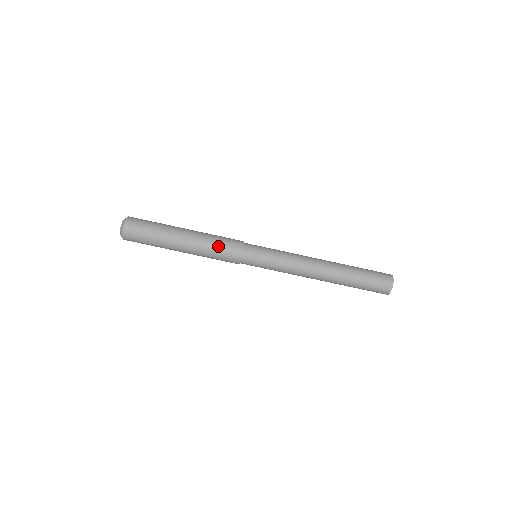
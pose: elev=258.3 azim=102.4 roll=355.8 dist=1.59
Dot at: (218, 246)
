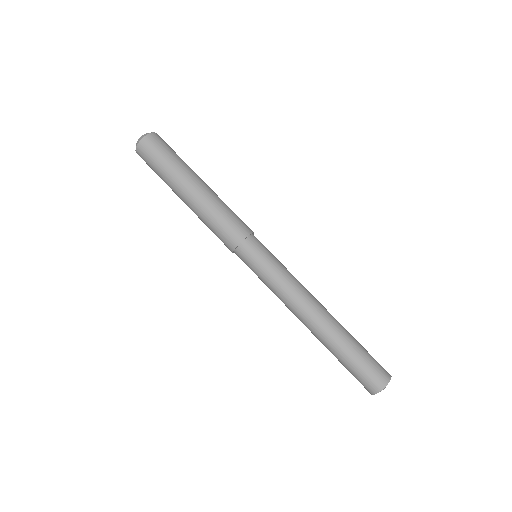
Dot at: (226, 215)
